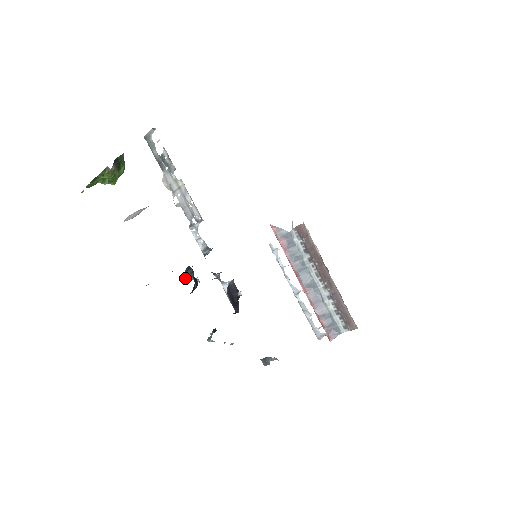
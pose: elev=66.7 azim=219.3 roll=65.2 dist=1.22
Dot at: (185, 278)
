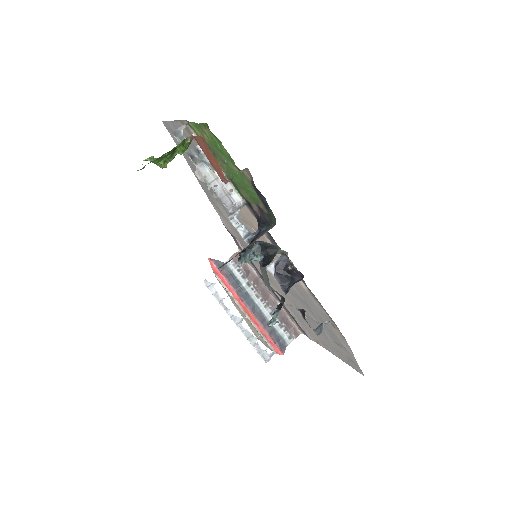
Dot at: (242, 261)
